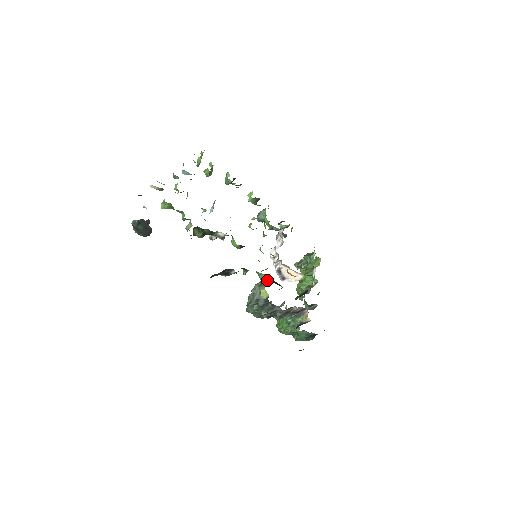
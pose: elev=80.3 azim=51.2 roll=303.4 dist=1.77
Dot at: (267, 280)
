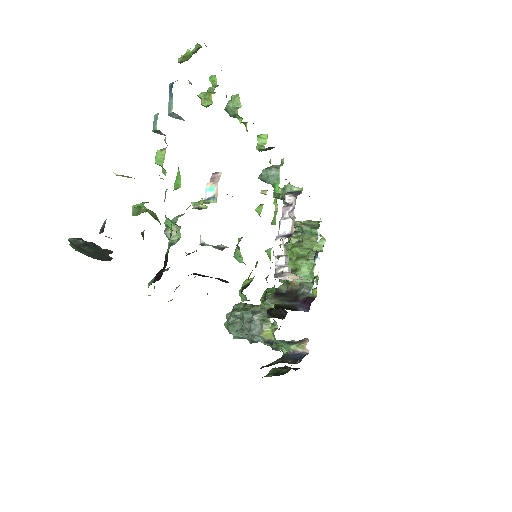
Dot at: (271, 307)
